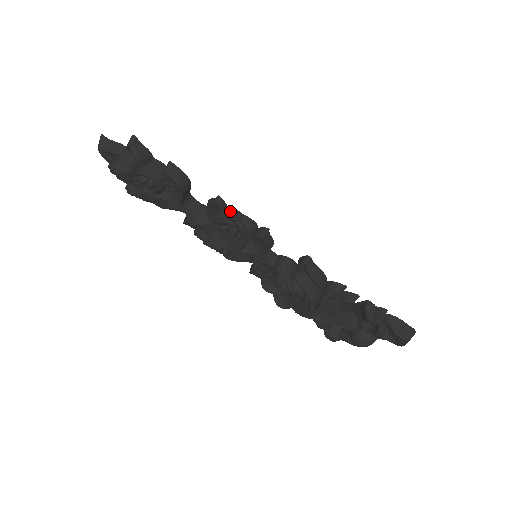
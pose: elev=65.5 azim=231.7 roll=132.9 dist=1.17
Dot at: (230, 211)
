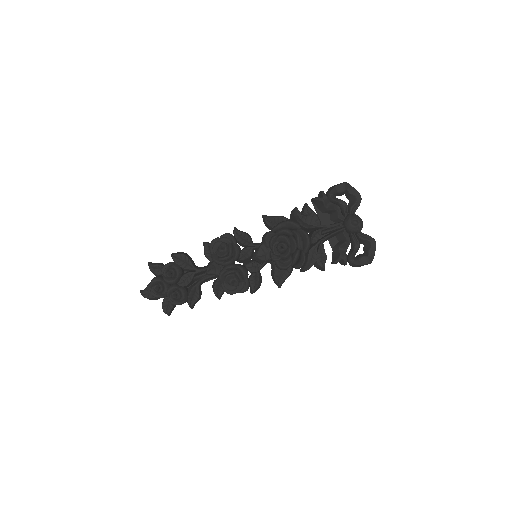
Dot at: (213, 240)
